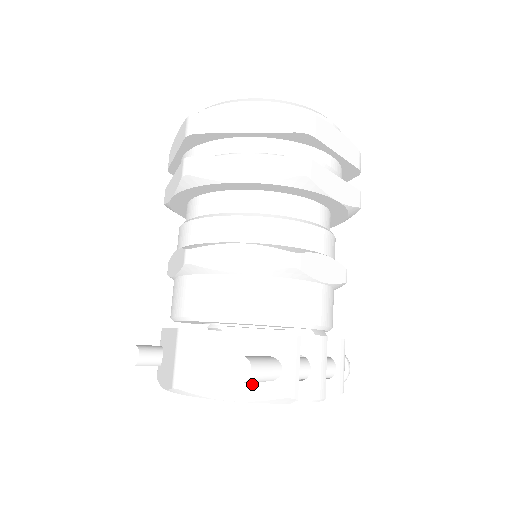
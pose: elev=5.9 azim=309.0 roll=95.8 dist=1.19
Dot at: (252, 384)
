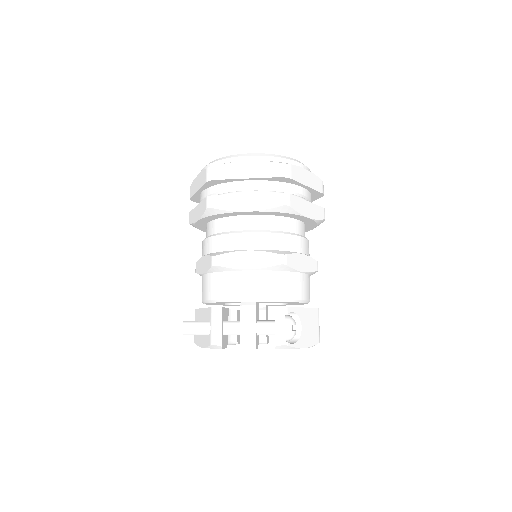
Dot at: (205, 337)
